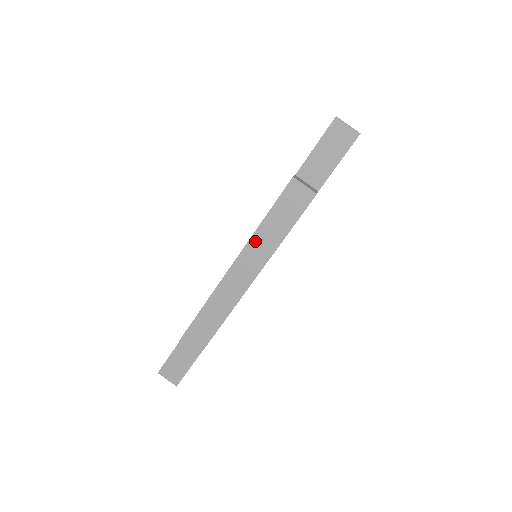
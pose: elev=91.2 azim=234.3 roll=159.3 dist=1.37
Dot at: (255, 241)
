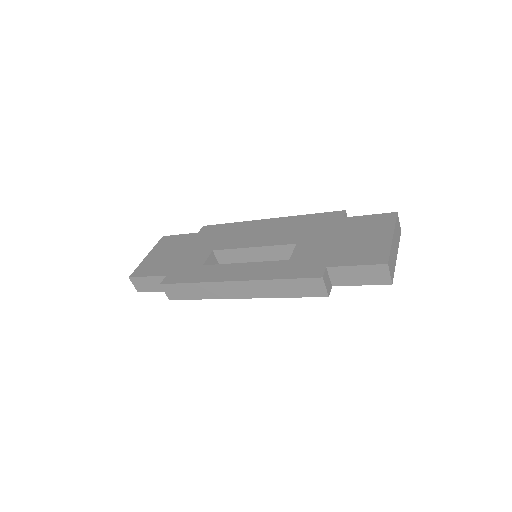
Dot at: (262, 284)
